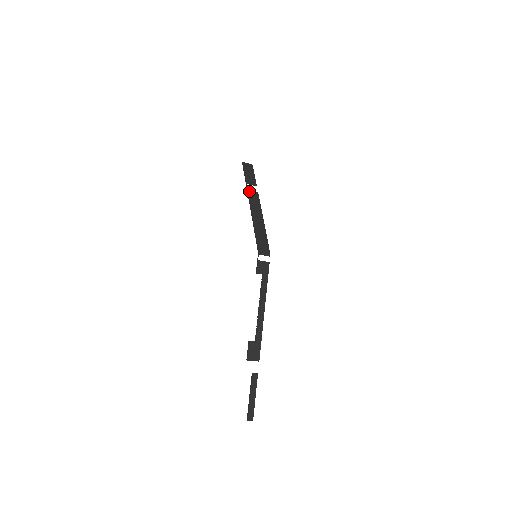
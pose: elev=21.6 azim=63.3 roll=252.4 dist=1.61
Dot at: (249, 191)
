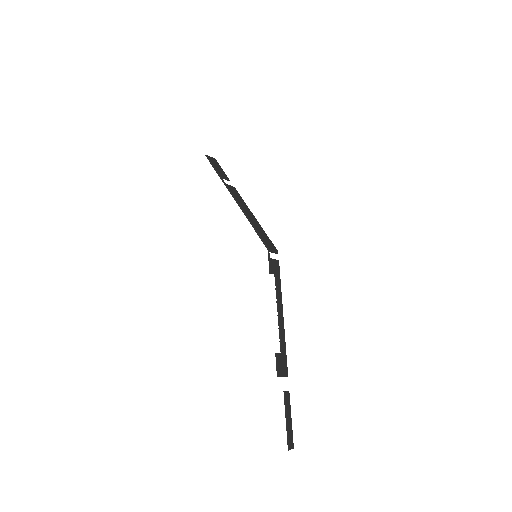
Dot at: (227, 185)
